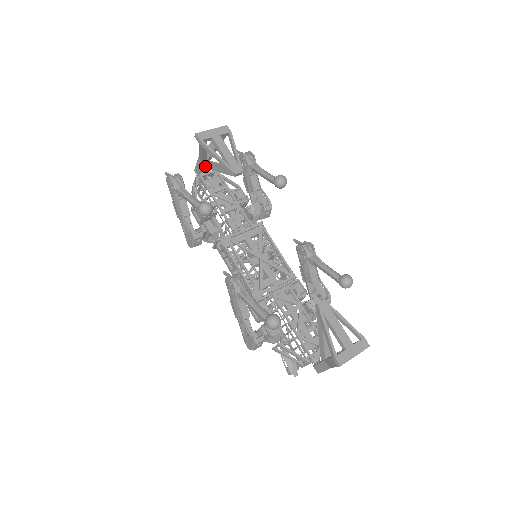
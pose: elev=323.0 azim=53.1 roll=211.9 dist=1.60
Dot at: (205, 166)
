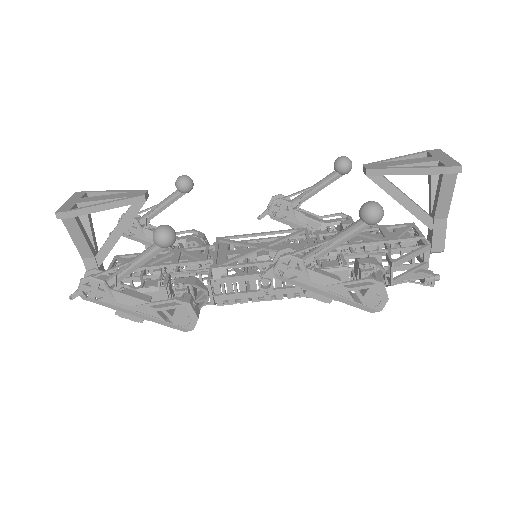
Dot at: (101, 258)
